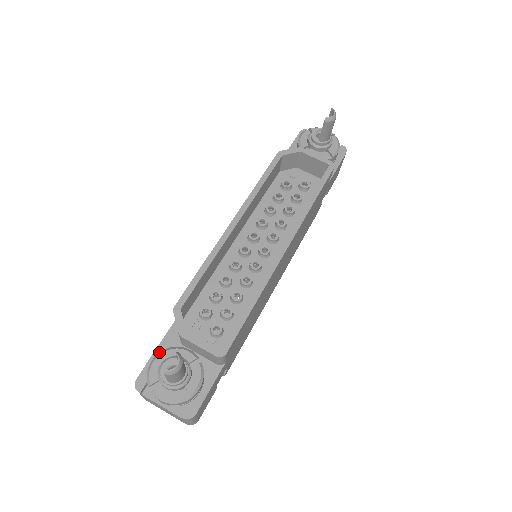
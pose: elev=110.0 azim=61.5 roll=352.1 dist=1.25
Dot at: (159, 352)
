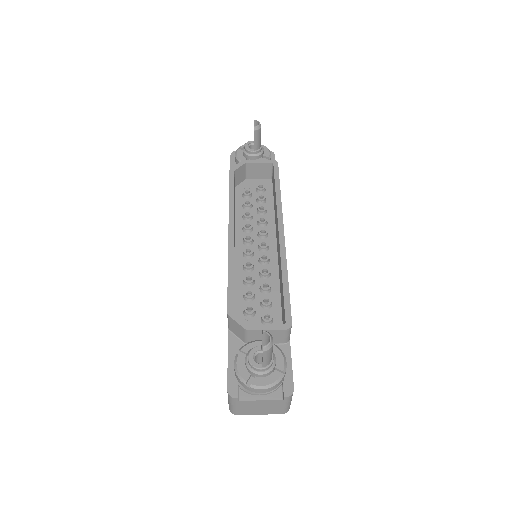
Dot at: (232, 359)
